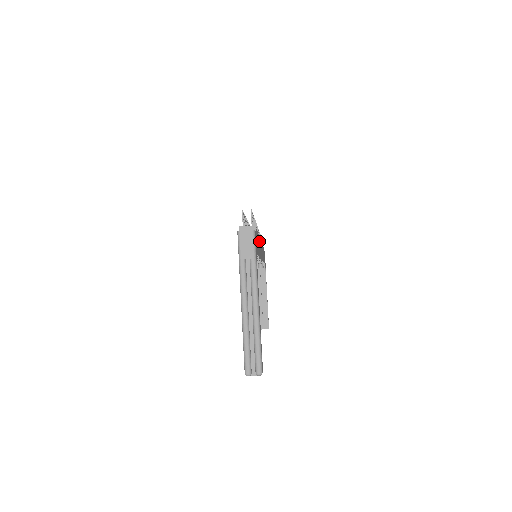
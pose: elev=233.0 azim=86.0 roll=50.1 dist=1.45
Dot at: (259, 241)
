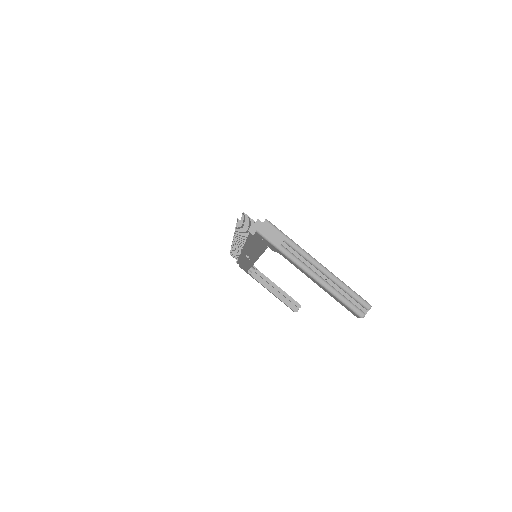
Dot at: occluded
